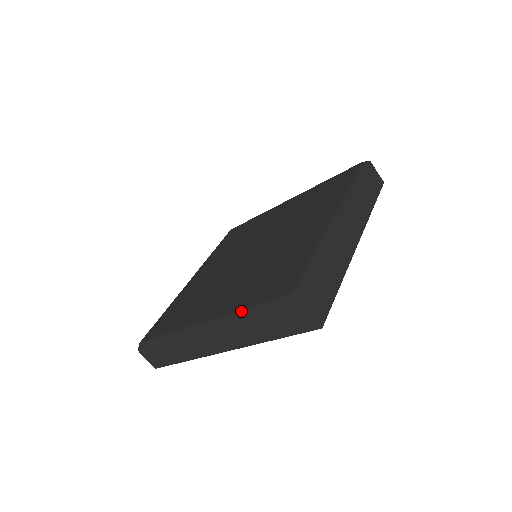
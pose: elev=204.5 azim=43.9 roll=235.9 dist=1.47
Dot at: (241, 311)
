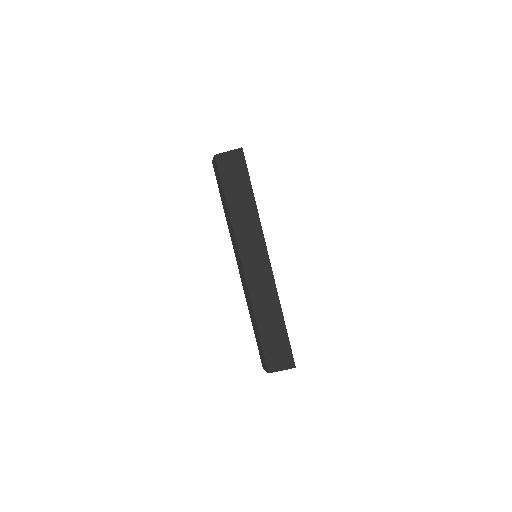
Dot at: occluded
